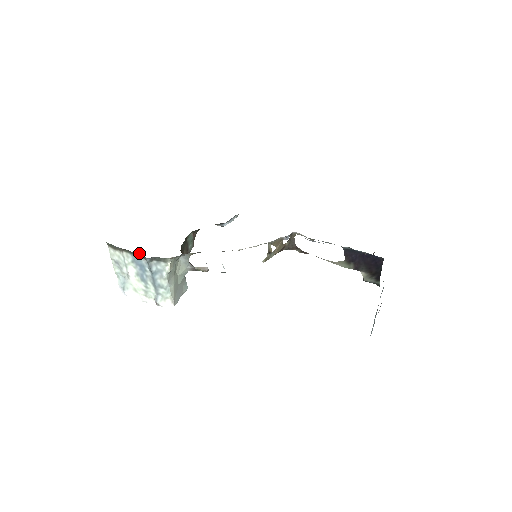
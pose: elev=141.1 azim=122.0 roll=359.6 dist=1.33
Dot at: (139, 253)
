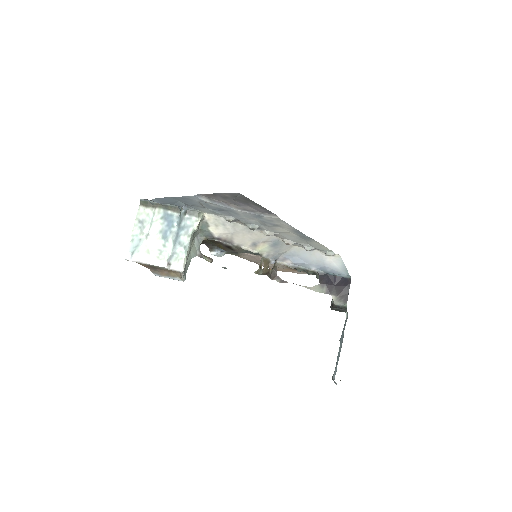
Dot at: (175, 206)
